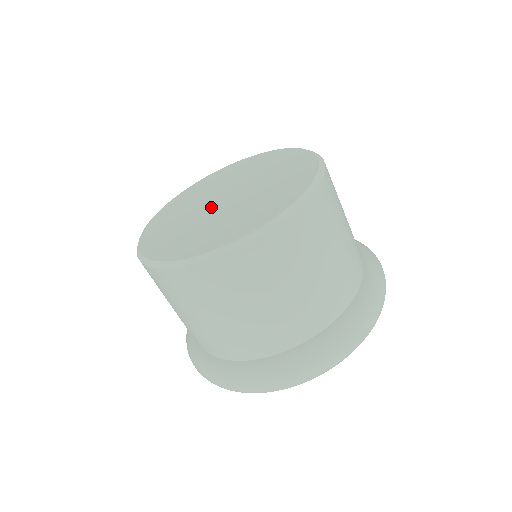
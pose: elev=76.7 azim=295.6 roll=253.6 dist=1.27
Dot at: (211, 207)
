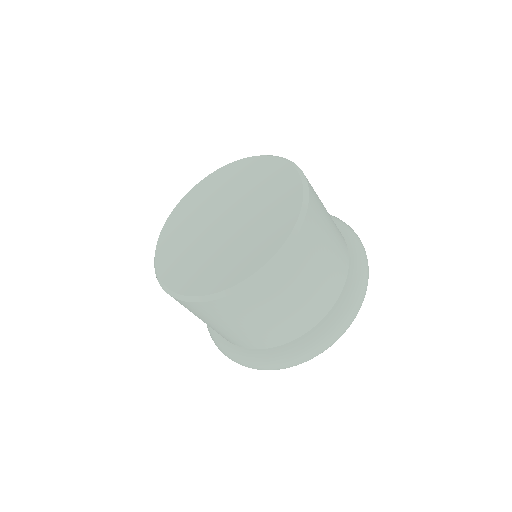
Dot at: (212, 229)
